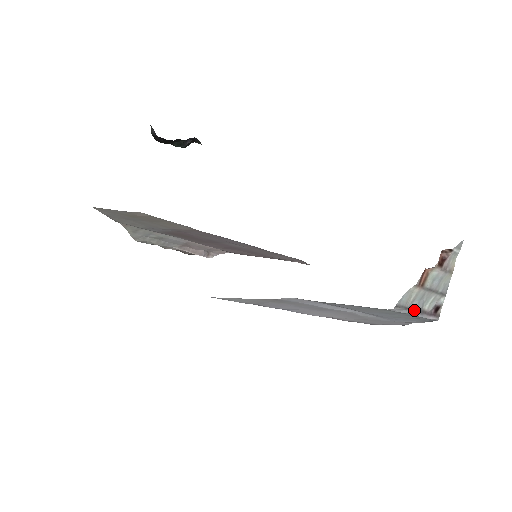
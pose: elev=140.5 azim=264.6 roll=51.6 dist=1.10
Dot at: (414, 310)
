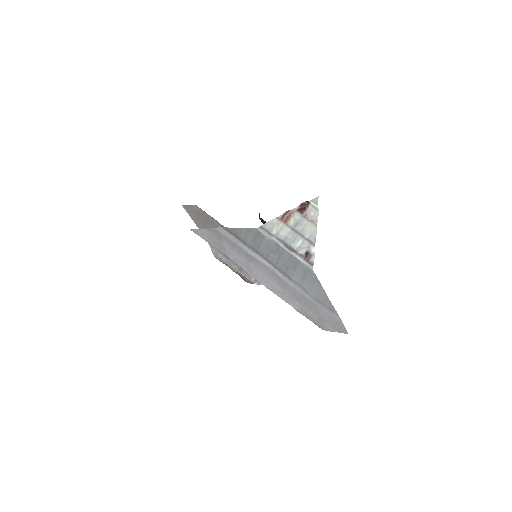
Dot at: (281, 241)
